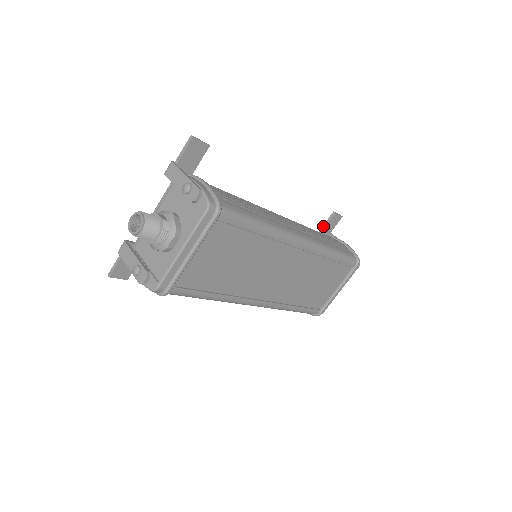
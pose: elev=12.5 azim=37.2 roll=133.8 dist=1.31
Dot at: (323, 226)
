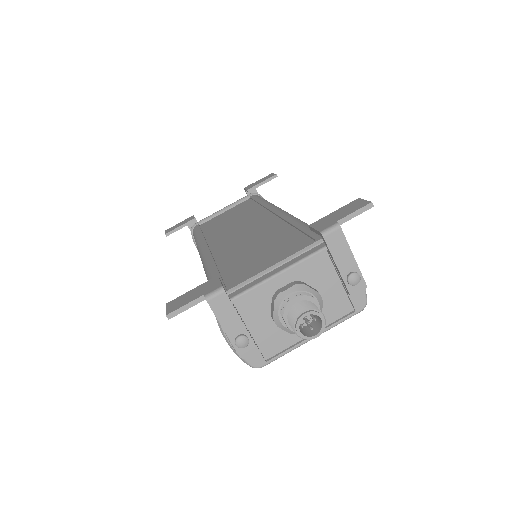
Dot at: (260, 184)
